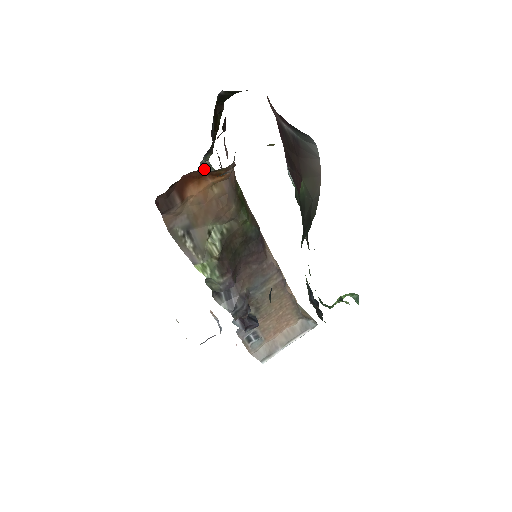
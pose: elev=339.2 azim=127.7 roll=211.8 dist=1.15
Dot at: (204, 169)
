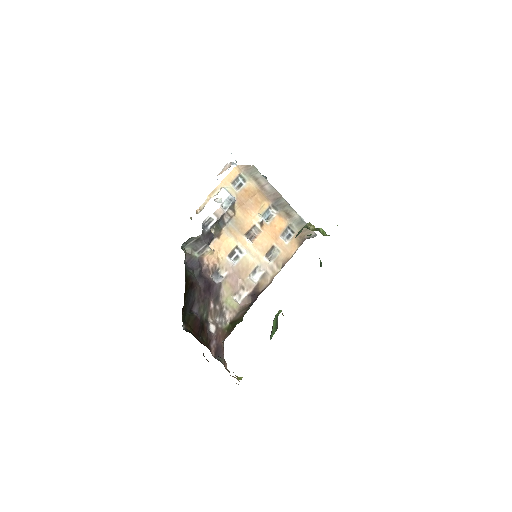
Dot at: (186, 244)
